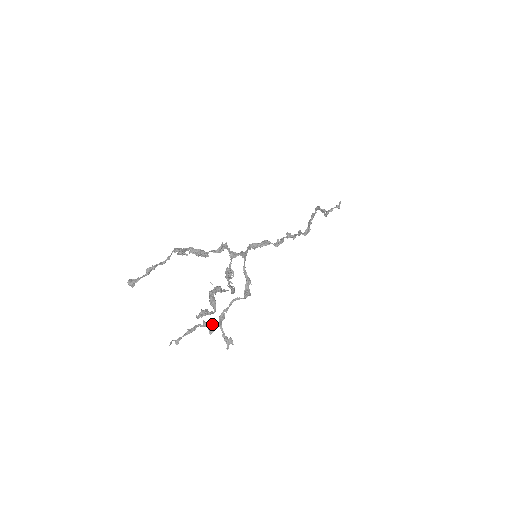
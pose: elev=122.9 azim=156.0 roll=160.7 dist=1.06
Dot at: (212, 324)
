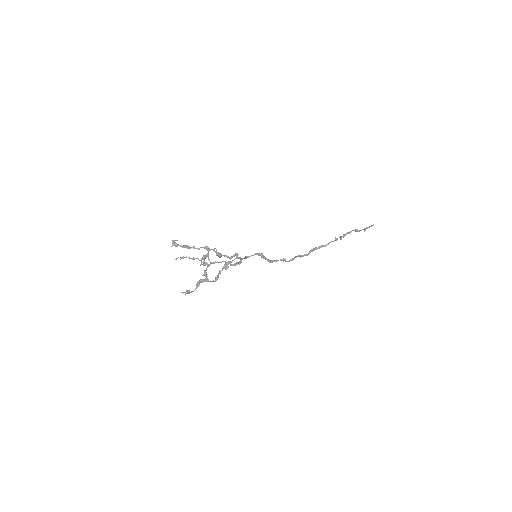
Dot at: (205, 263)
